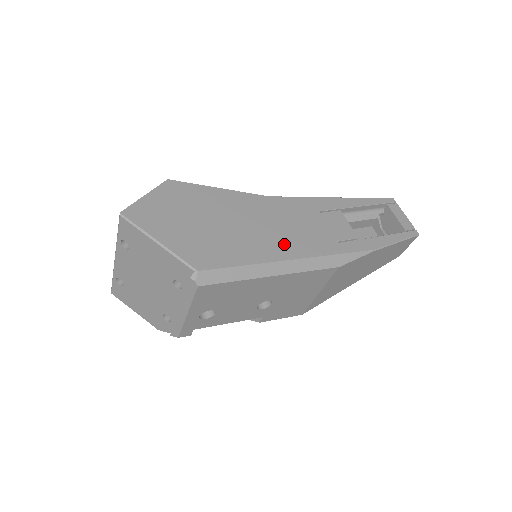
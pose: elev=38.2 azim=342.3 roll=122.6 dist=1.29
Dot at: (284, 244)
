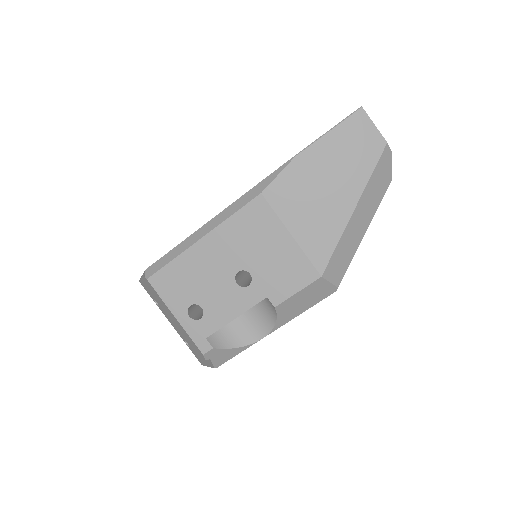
Dot at: occluded
